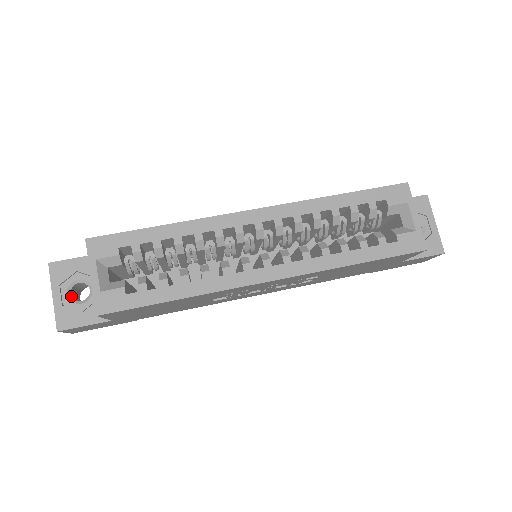
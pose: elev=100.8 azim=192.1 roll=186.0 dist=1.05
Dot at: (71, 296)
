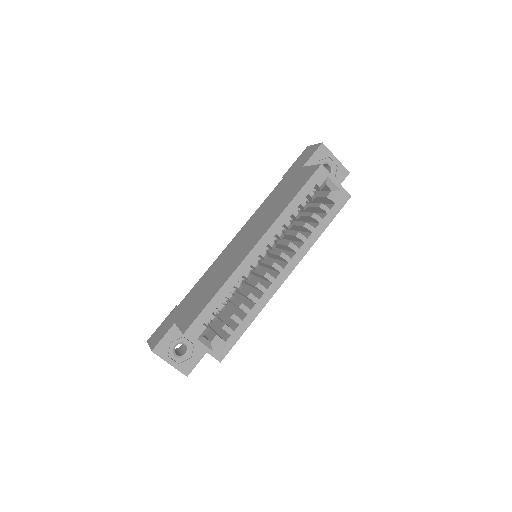
Dot at: (178, 356)
